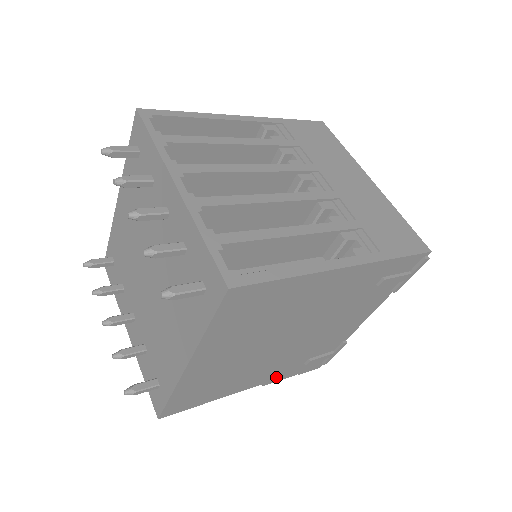
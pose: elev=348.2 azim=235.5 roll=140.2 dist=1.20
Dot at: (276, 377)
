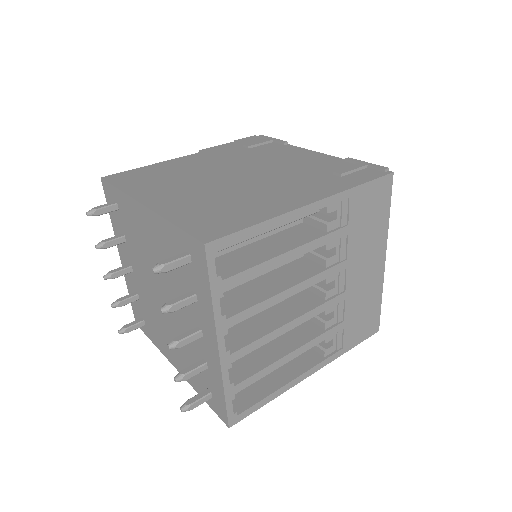
Dot at: occluded
